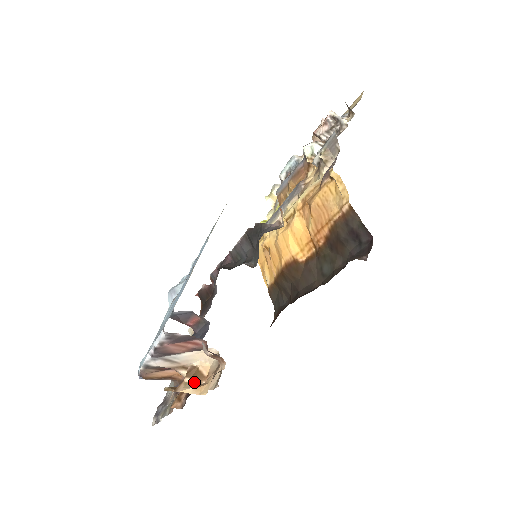
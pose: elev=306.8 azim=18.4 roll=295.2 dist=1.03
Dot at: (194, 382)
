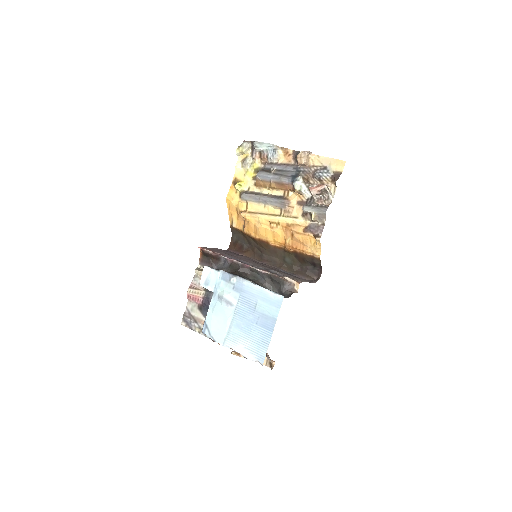
Dot at: occluded
